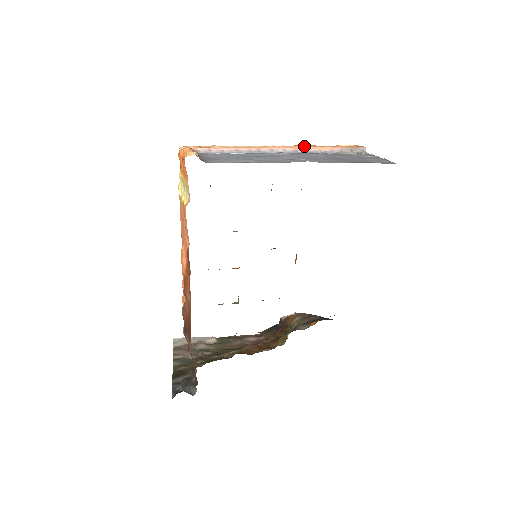
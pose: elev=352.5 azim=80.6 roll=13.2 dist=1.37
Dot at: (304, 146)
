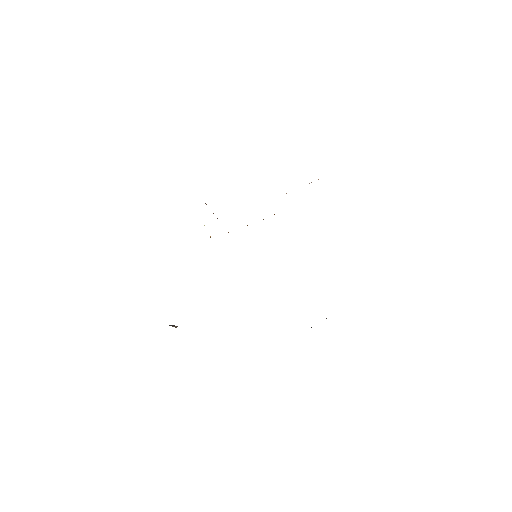
Dot at: occluded
